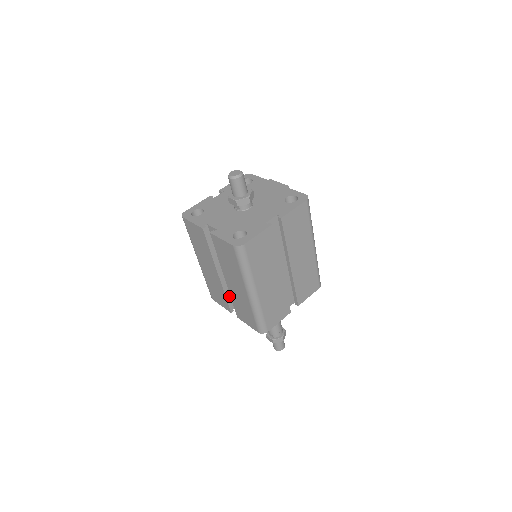
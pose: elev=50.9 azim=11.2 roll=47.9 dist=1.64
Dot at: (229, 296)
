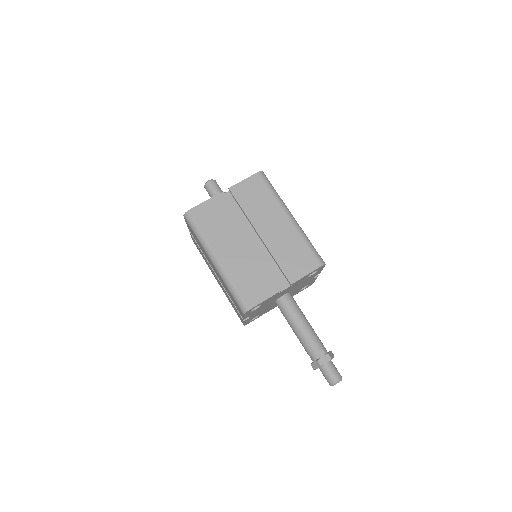
Dot at: (267, 275)
